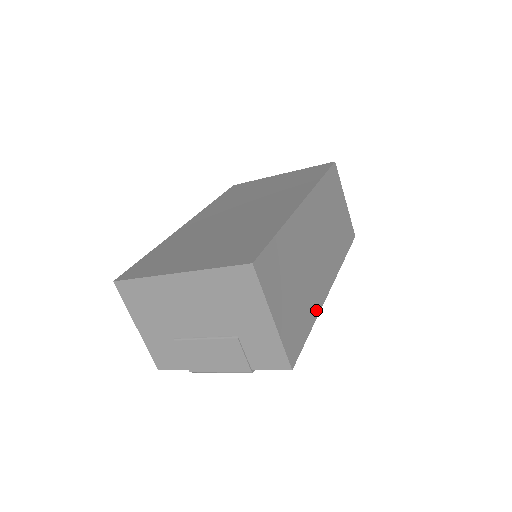
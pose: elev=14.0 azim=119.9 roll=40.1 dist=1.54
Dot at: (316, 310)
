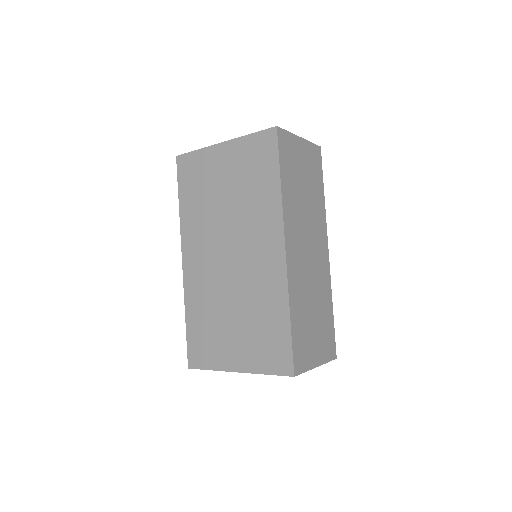
Dot at: (329, 293)
